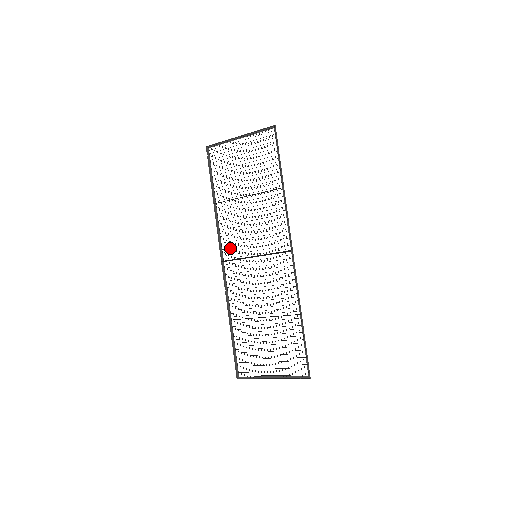
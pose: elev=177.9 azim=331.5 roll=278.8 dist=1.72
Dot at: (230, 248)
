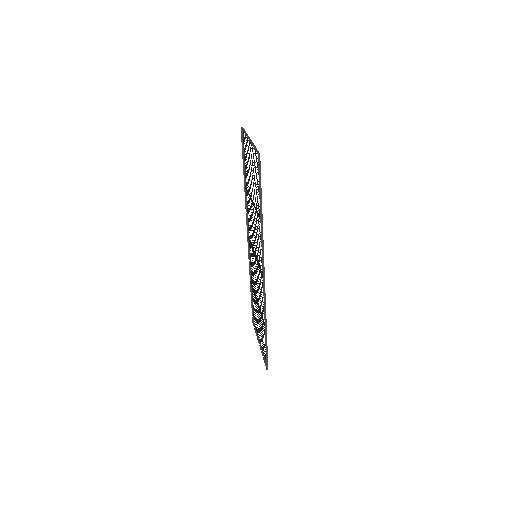
Dot at: occluded
